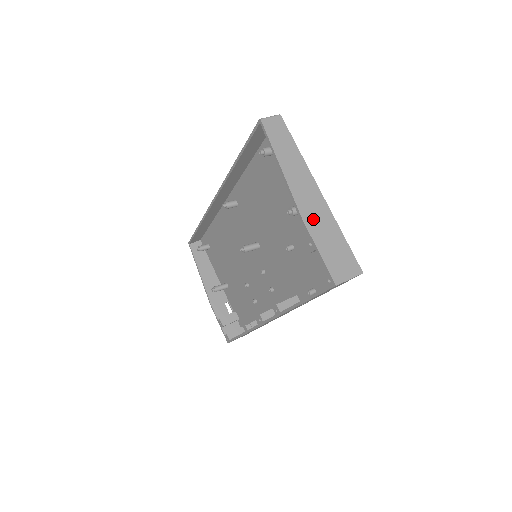
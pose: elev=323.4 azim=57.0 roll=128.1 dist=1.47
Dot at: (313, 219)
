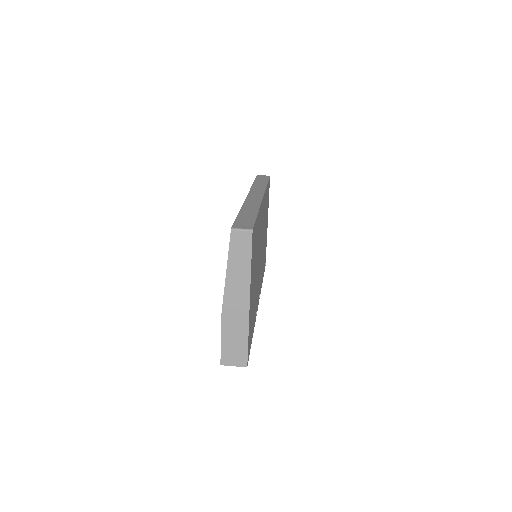
Dot at: (230, 319)
